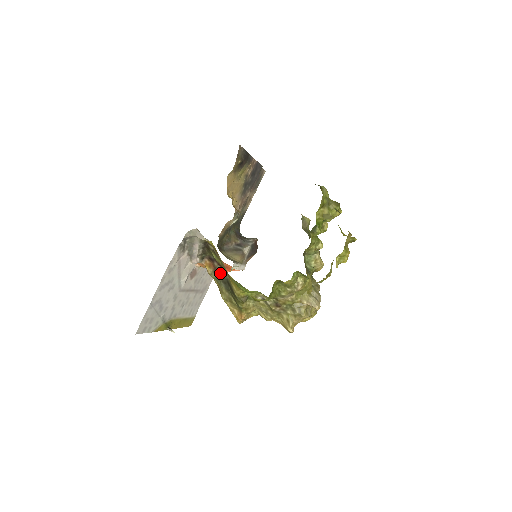
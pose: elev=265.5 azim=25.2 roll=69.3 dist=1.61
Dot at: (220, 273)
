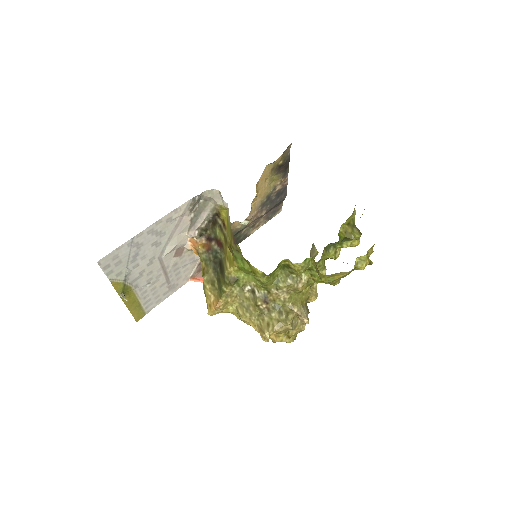
Dot at: (214, 253)
